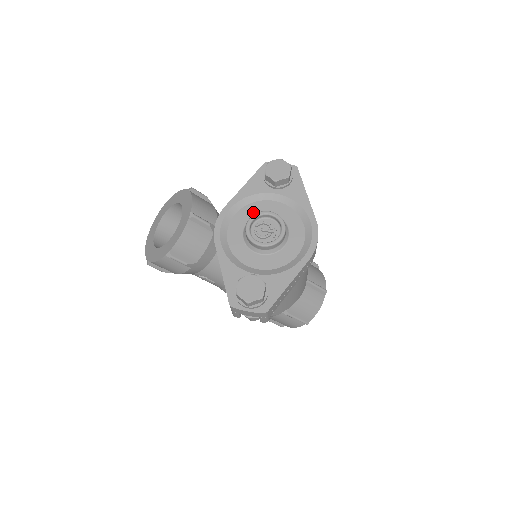
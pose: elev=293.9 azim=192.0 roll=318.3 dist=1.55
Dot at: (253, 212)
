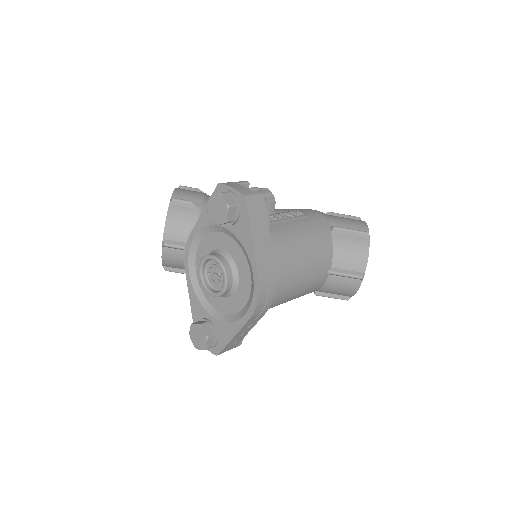
Dot at: (212, 244)
